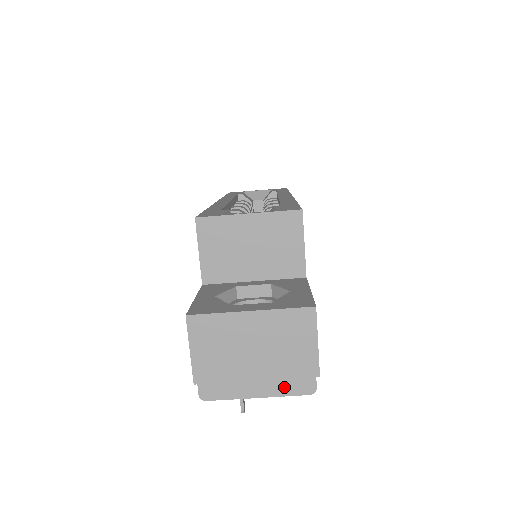
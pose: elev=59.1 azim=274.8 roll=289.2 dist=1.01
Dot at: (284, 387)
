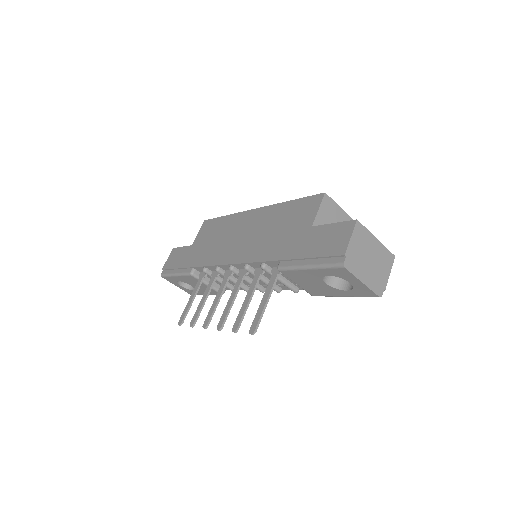
Dot at: (373, 285)
